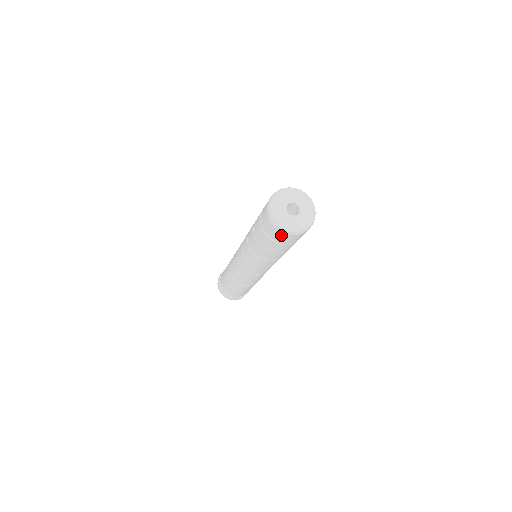
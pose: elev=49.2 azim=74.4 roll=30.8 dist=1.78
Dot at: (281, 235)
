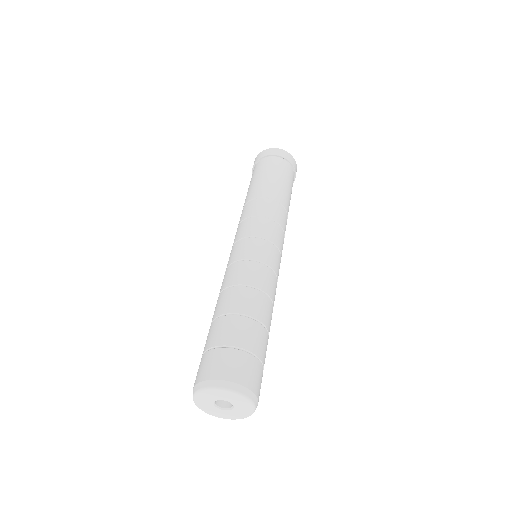
Dot at: occluded
